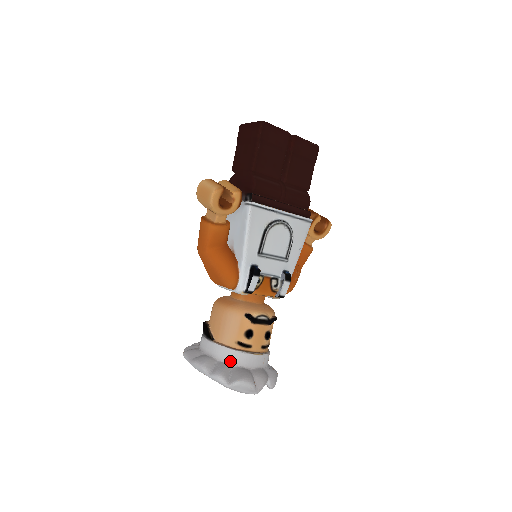
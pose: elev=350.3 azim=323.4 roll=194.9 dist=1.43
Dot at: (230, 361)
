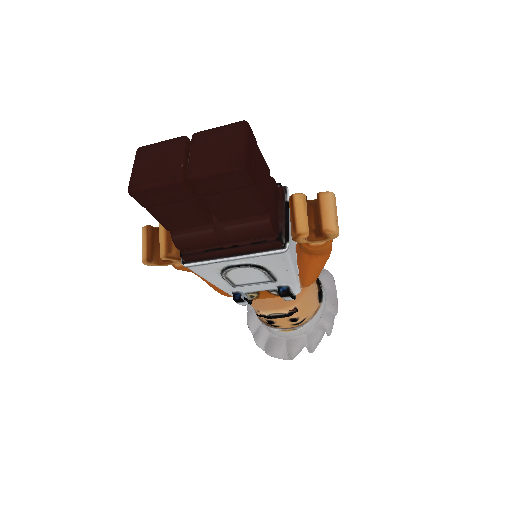
Dot at: (267, 329)
